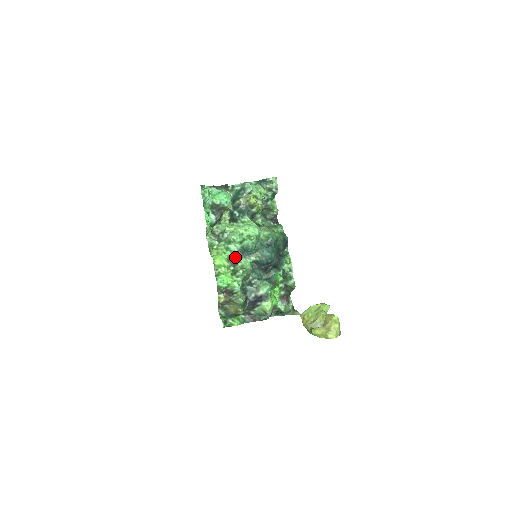
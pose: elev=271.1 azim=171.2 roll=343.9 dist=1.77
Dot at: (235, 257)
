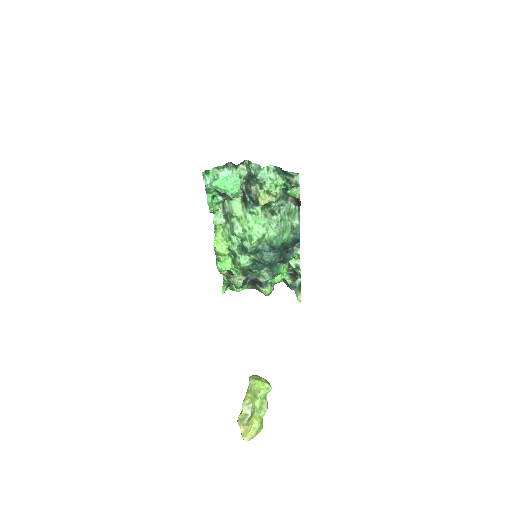
Dot at: (235, 250)
